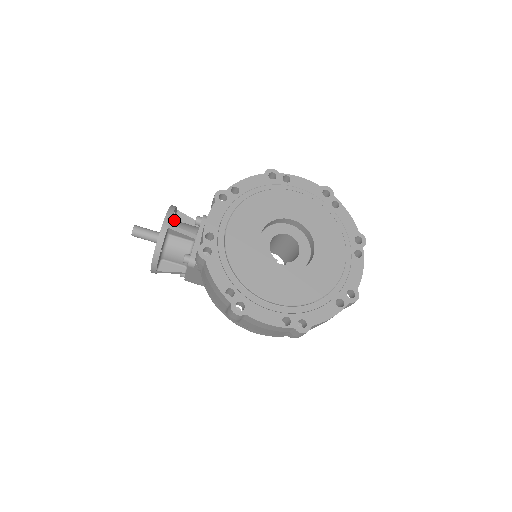
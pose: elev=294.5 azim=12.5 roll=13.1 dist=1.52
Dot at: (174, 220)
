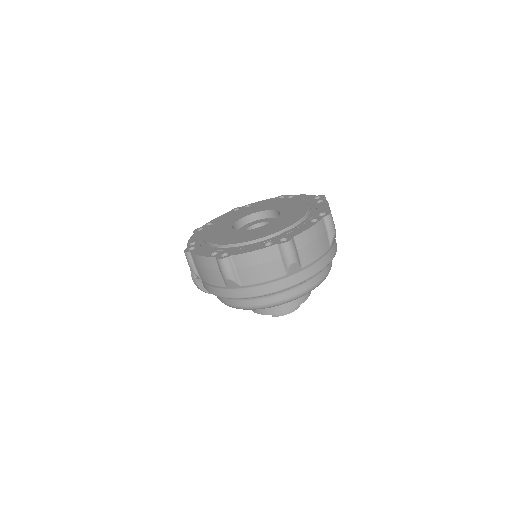
Dot at: occluded
